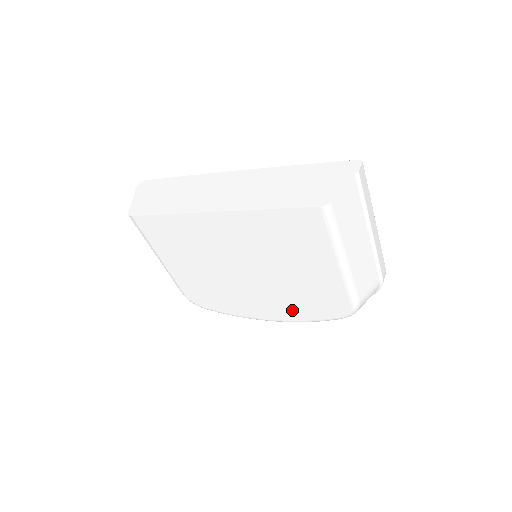
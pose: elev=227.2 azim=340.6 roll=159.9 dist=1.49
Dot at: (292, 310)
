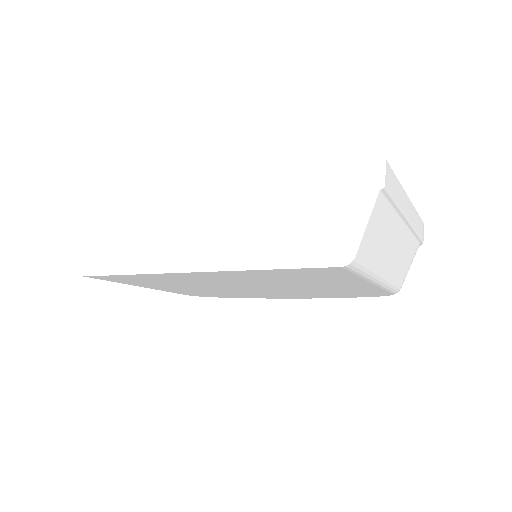
Dot at: (317, 296)
